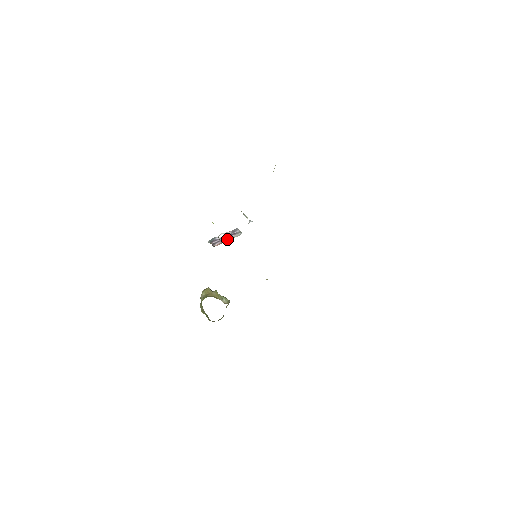
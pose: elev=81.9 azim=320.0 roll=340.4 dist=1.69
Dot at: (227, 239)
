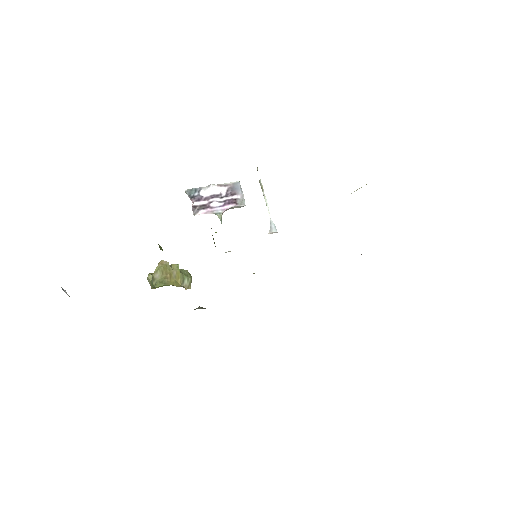
Dot at: (220, 211)
